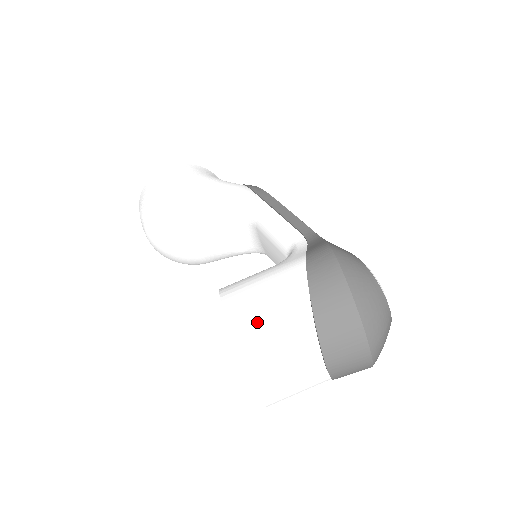
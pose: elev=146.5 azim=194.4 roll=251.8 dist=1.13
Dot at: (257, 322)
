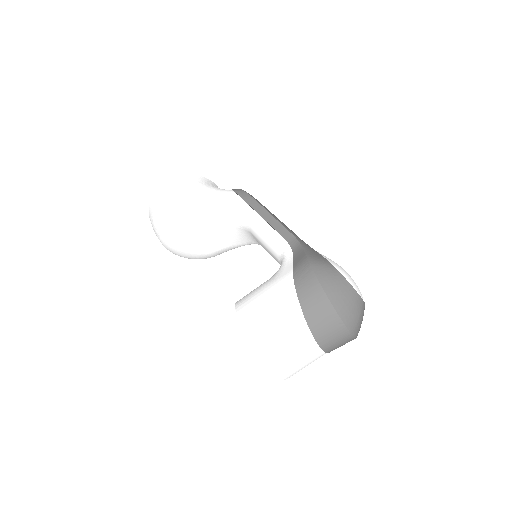
Dot at: (267, 333)
